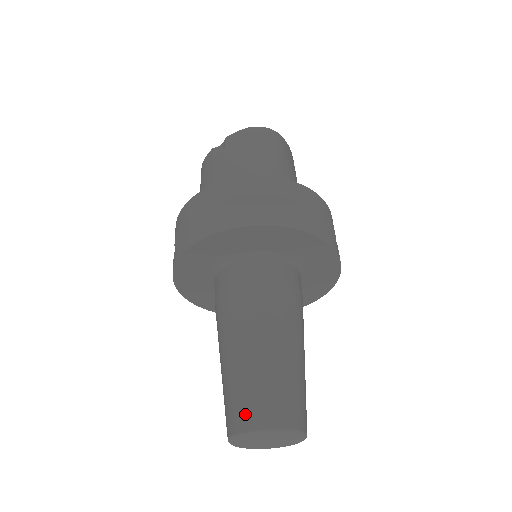
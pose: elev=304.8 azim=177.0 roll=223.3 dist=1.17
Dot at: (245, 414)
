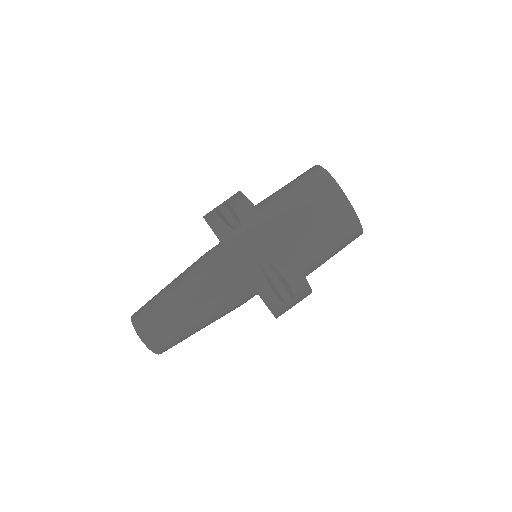
Dot at: (139, 309)
